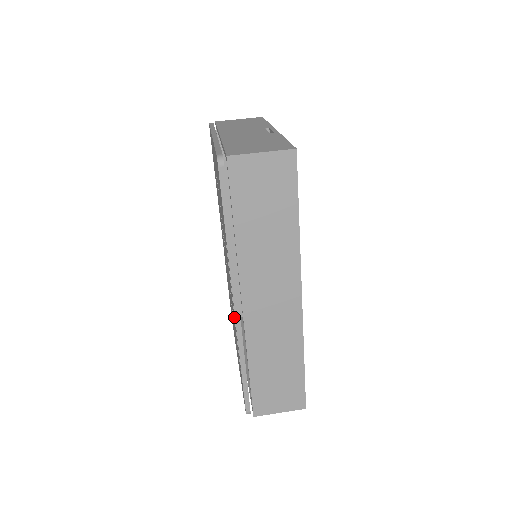
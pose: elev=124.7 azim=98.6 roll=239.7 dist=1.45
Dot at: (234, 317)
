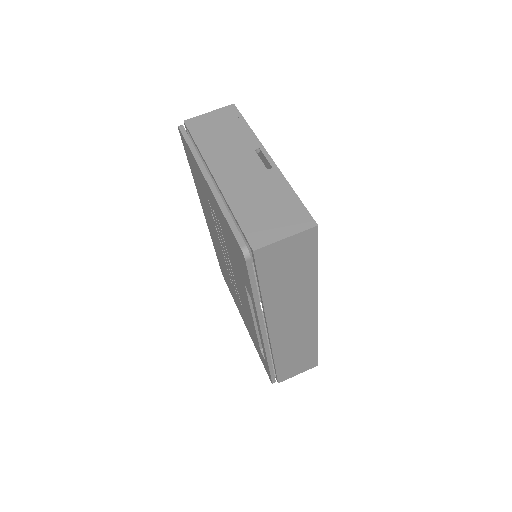
Dot at: (255, 328)
